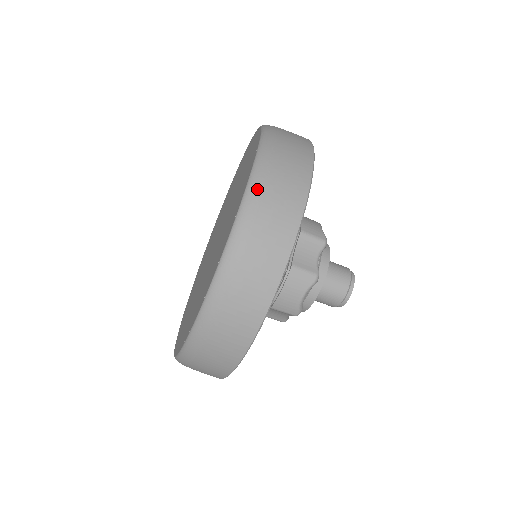
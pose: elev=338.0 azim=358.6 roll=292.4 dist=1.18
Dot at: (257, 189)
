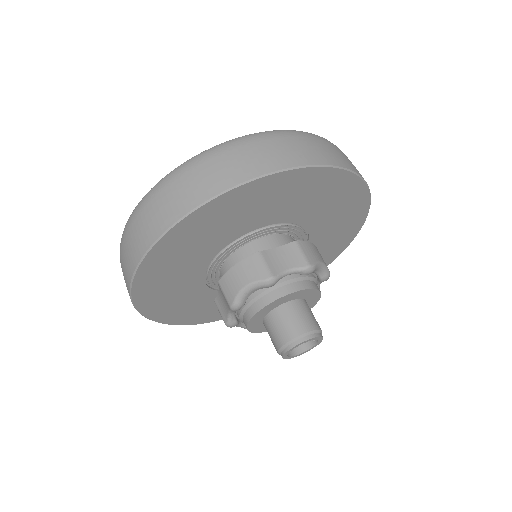
Dot at: (265, 135)
